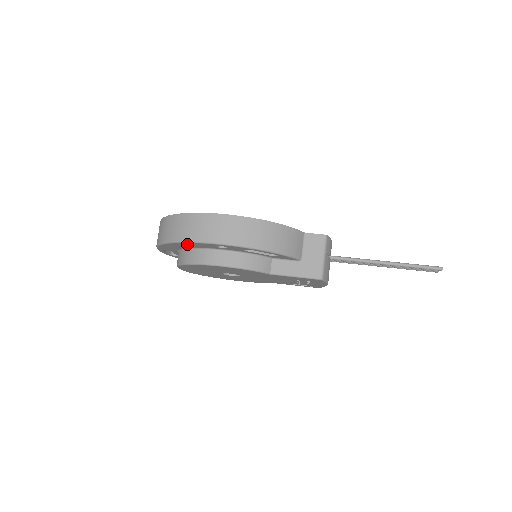
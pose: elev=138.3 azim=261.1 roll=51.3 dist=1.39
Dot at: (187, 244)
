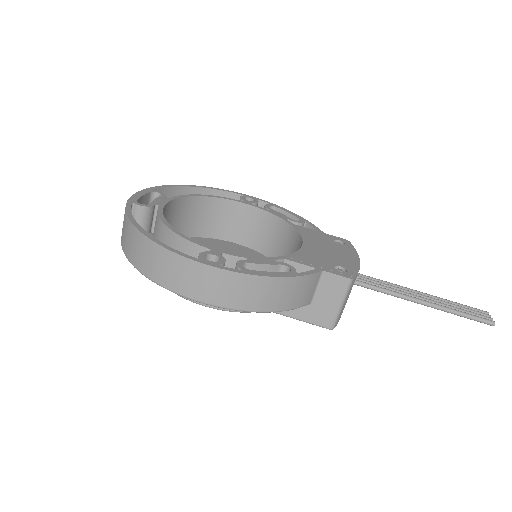
Dot at: occluded
